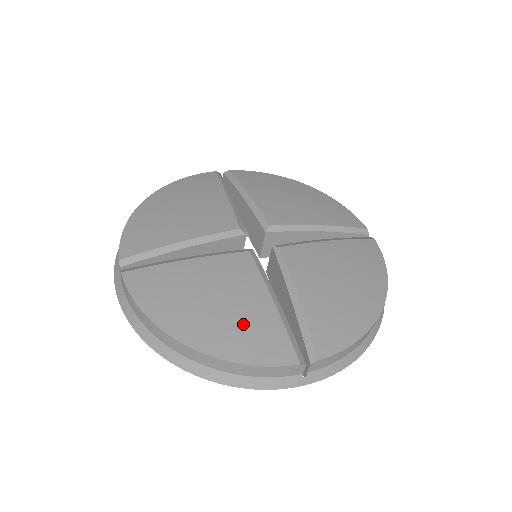
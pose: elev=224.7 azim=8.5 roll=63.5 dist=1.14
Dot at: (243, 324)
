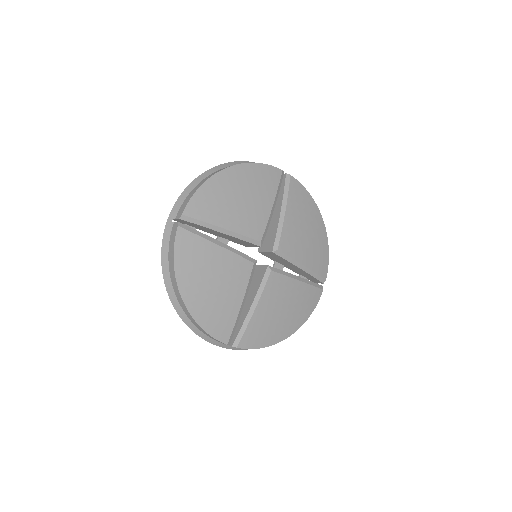
Dot at: (218, 308)
